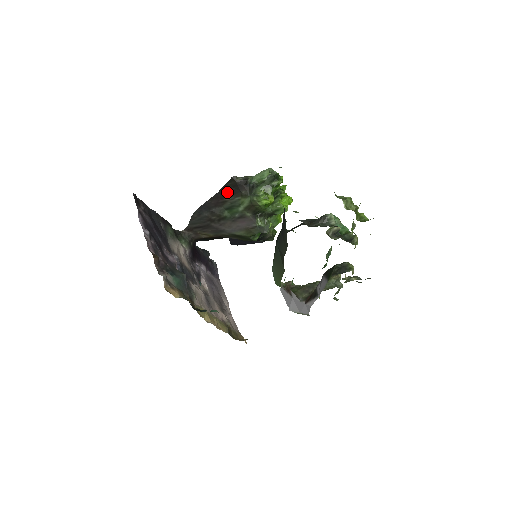
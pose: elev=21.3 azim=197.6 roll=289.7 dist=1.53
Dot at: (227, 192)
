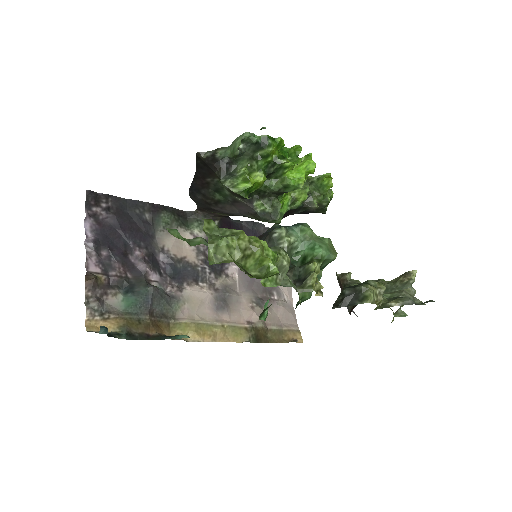
Dot at: (203, 171)
